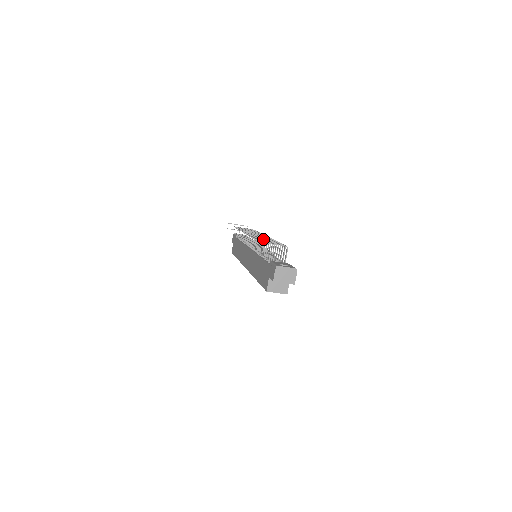
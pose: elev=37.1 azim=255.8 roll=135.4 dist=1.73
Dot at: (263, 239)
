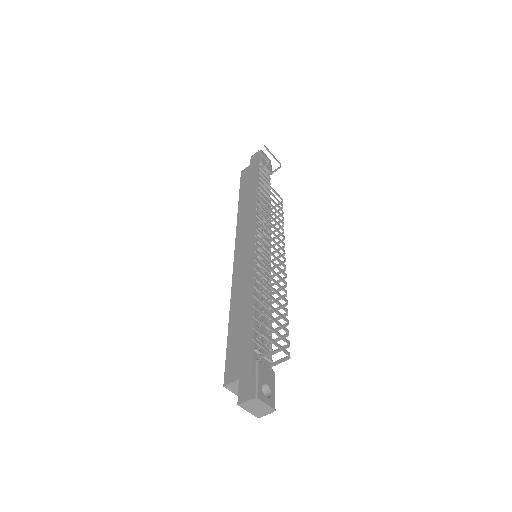
Dot at: (275, 301)
